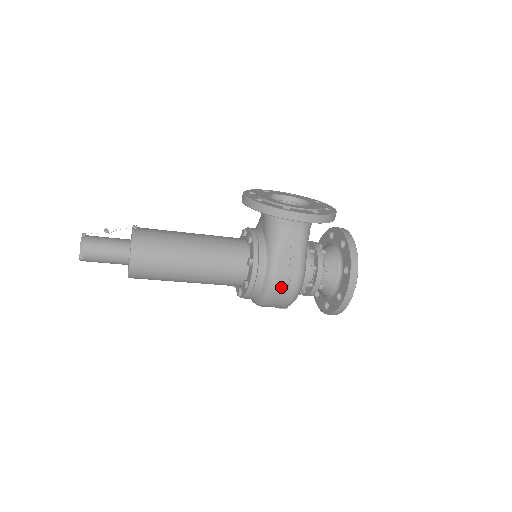
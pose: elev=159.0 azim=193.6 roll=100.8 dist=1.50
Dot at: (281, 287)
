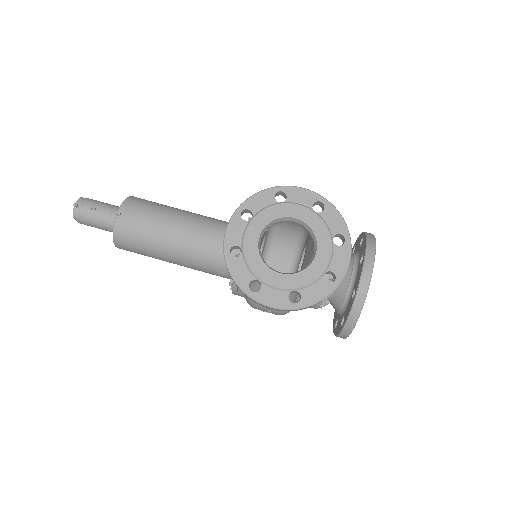
Dot at: occluded
